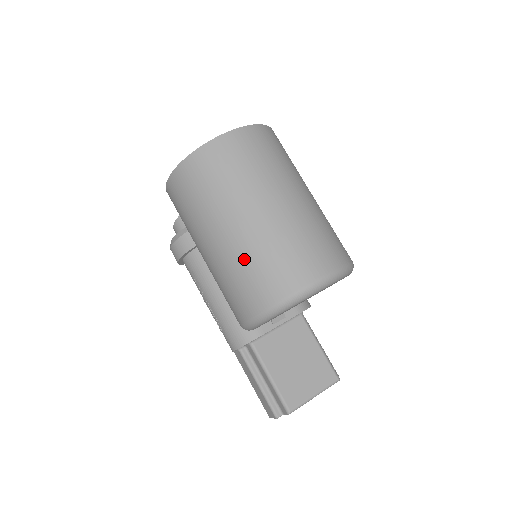
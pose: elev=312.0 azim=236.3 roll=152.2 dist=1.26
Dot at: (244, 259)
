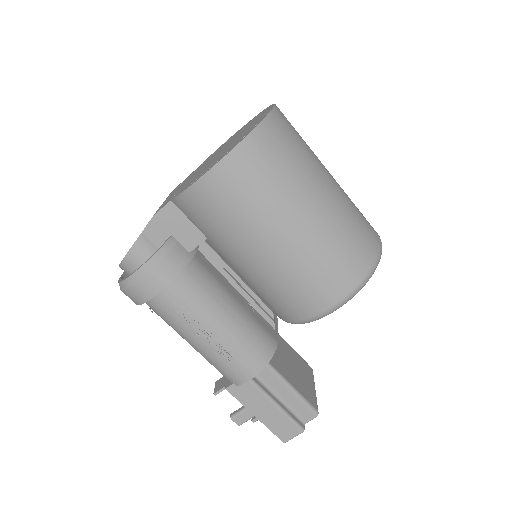
Dot at: (339, 229)
